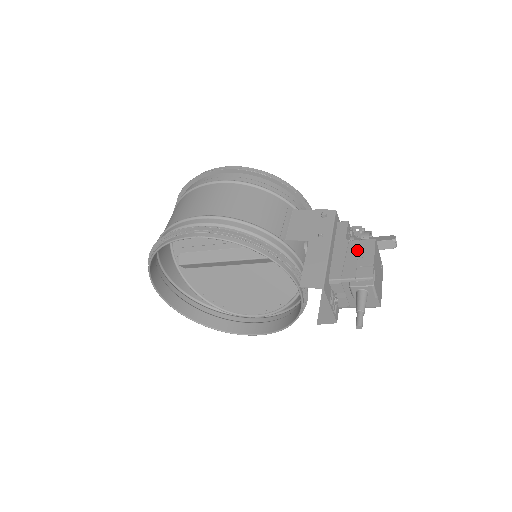
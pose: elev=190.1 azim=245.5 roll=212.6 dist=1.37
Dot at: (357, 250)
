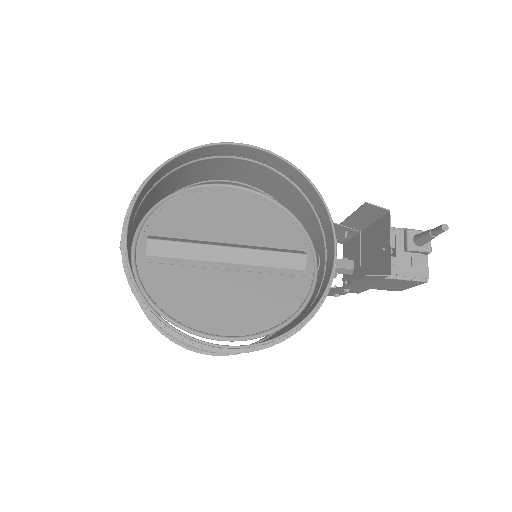
Dot at: occluded
